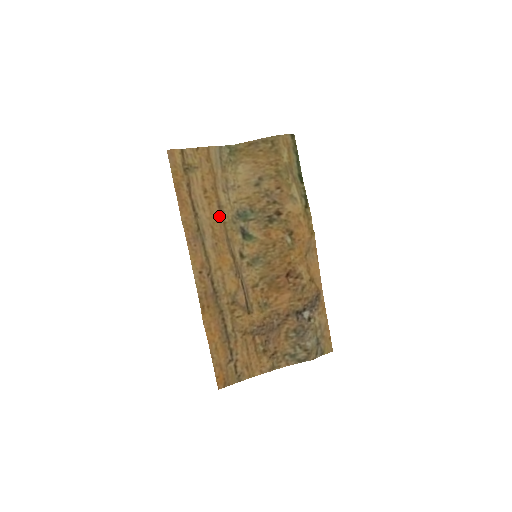
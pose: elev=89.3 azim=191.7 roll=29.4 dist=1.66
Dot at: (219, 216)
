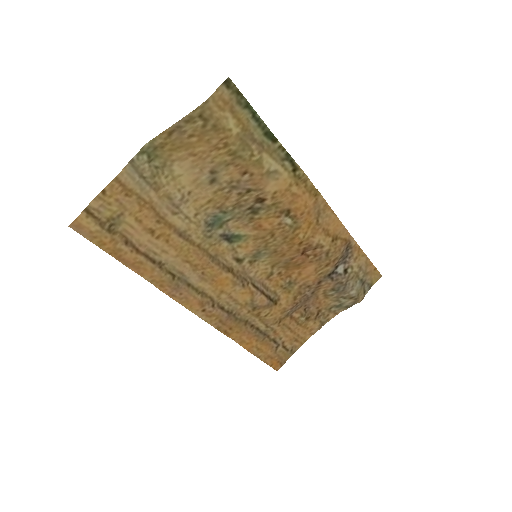
Dot at: (187, 245)
